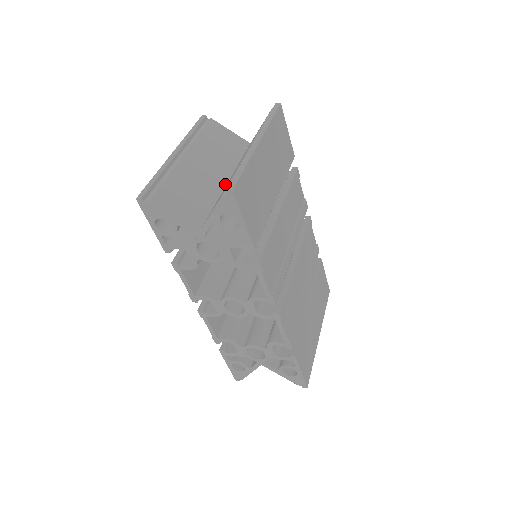
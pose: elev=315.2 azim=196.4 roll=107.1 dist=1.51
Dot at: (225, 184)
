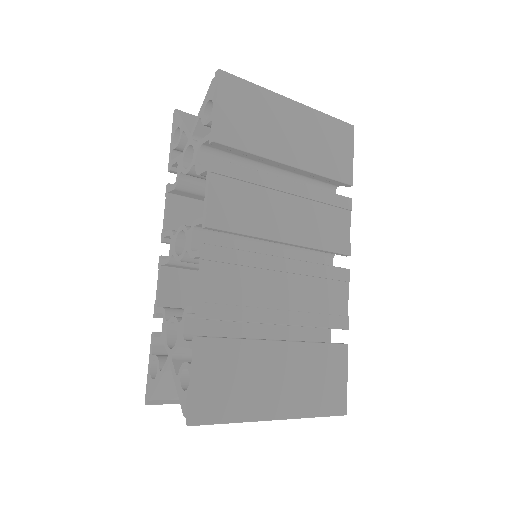
Dot at: occluded
